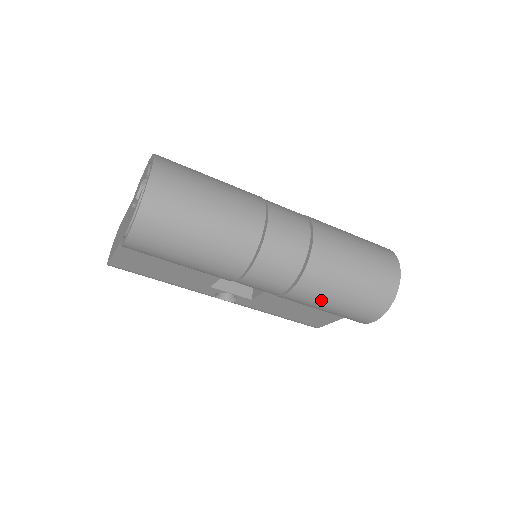
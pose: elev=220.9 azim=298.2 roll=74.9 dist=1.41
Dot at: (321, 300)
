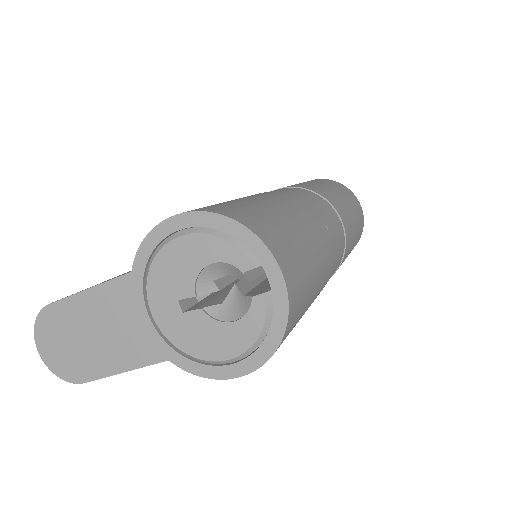
Dot at: occluded
